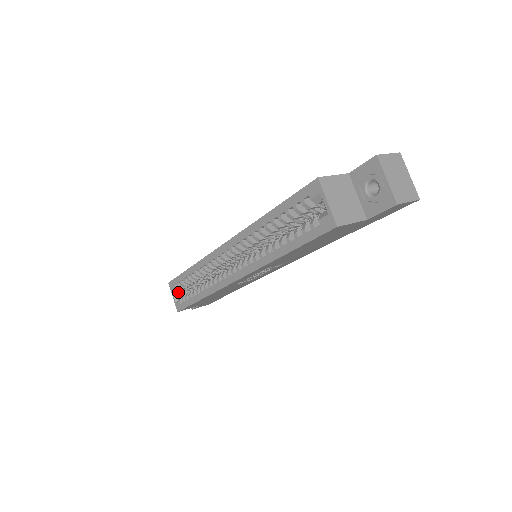
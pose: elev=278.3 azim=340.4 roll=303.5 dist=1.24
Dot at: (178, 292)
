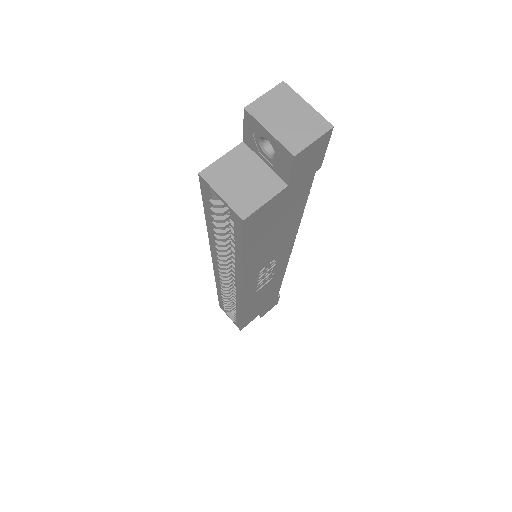
Dot at: (231, 312)
